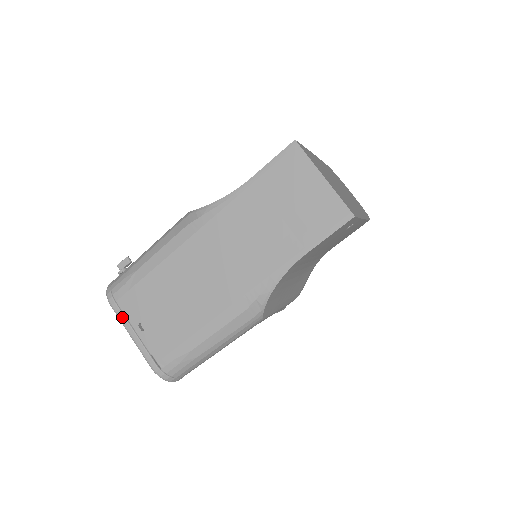
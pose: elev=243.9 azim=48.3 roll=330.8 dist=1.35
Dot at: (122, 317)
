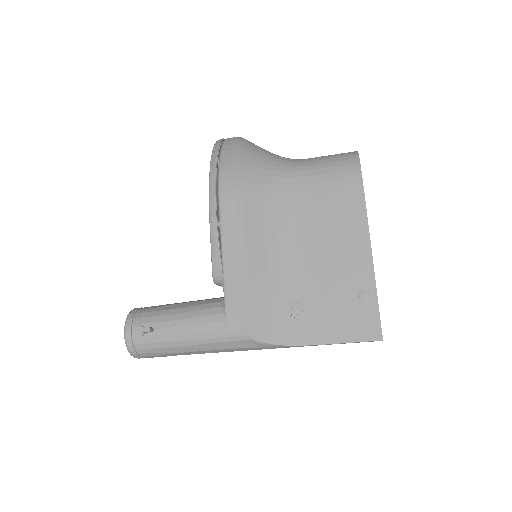
Dot at: occluded
